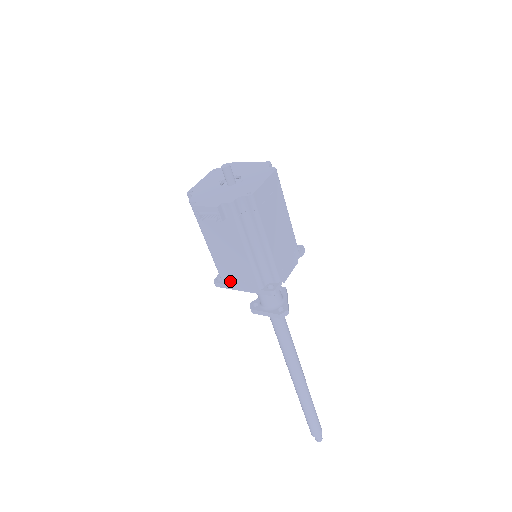
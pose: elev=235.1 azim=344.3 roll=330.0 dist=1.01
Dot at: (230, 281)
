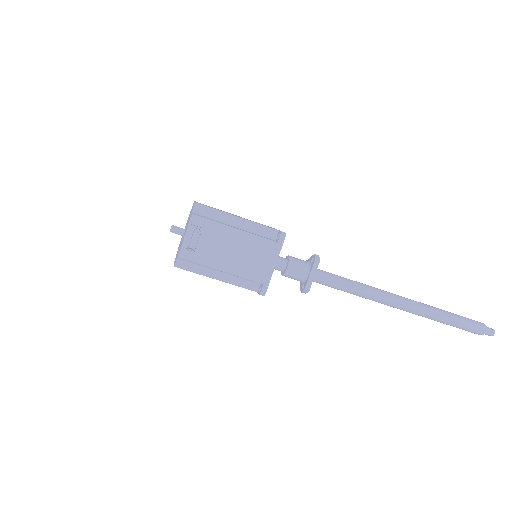
Dot at: (262, 272)
